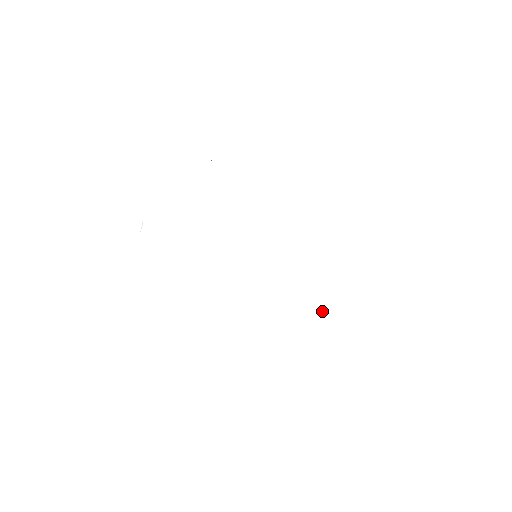
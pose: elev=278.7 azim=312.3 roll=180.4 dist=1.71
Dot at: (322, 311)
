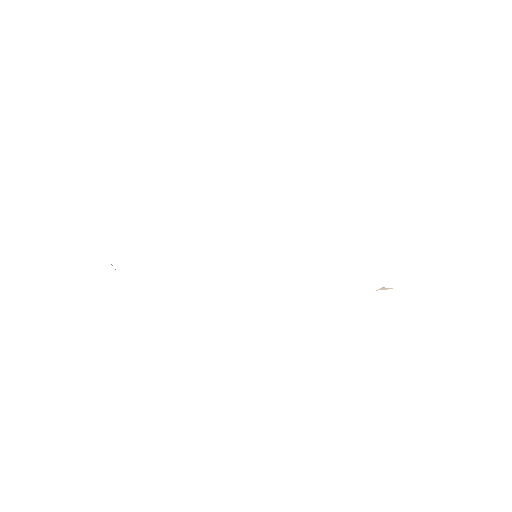
Dot at: (381, 289)
